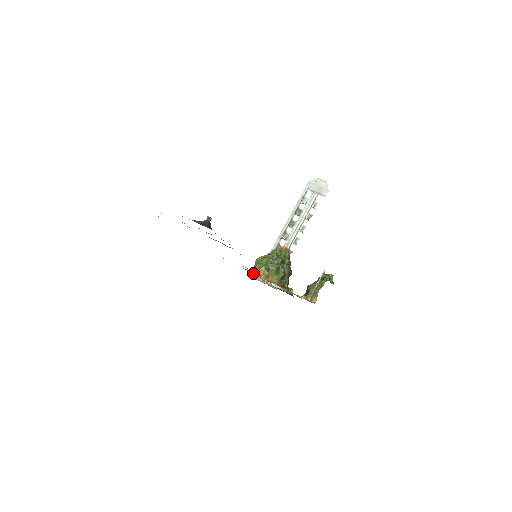
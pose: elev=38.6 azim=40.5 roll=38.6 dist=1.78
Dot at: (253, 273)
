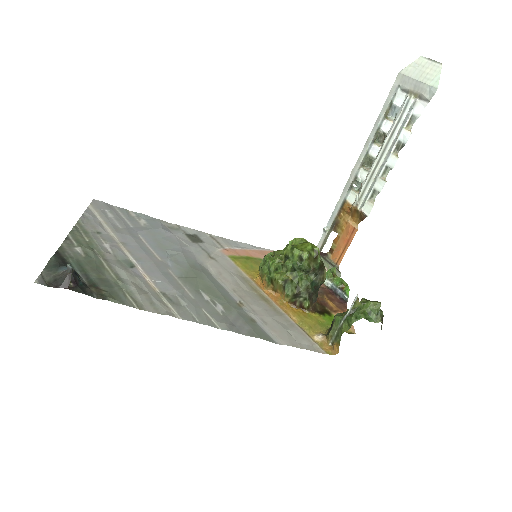
Dot at: (257, 281)
